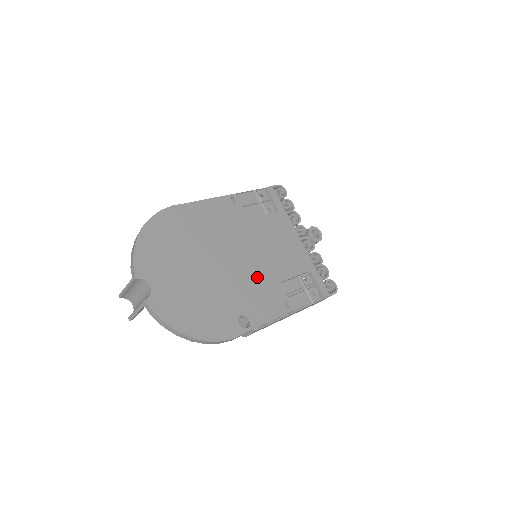
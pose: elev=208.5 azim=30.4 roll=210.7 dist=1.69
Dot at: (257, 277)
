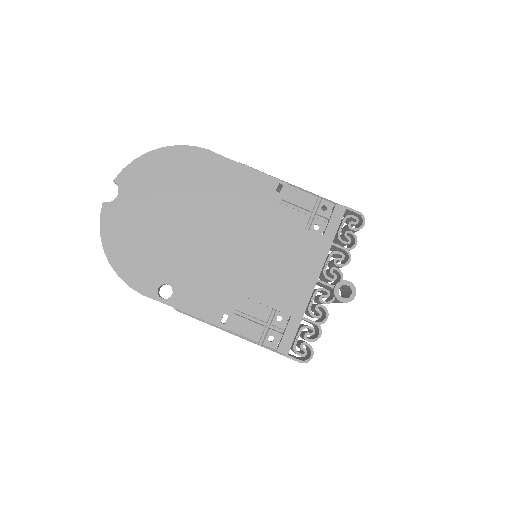
Dot at: (222, 270)
